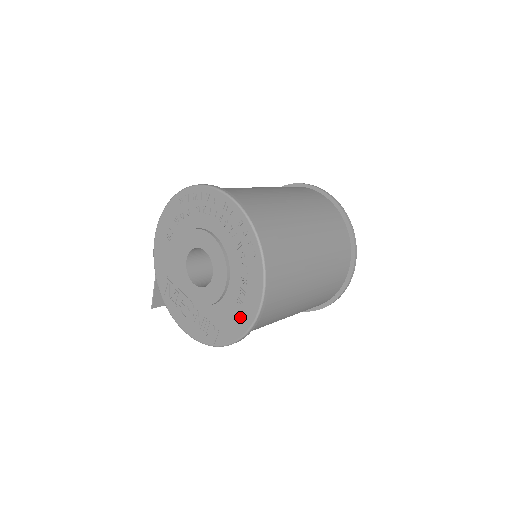
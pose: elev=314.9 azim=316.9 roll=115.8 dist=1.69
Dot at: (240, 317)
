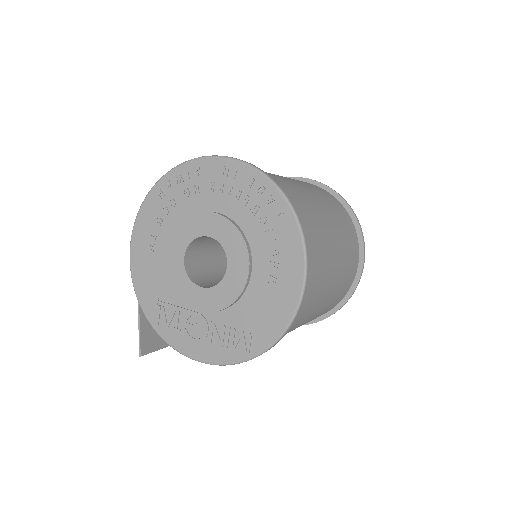
Dot at: (279, 300)
